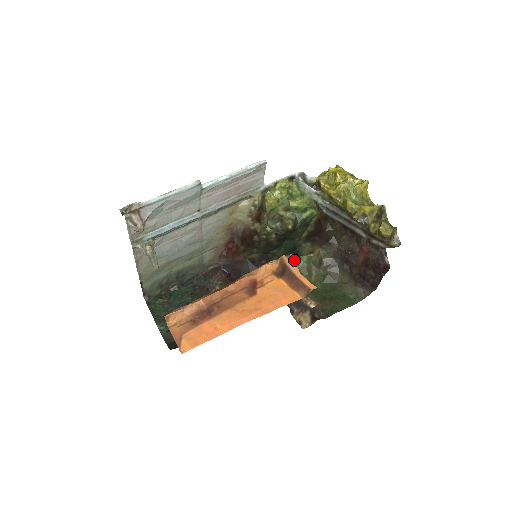
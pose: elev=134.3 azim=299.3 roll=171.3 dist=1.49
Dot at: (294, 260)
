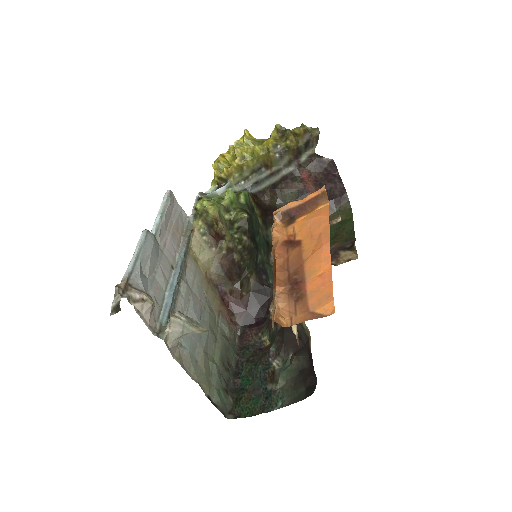
Dot at: occluded
